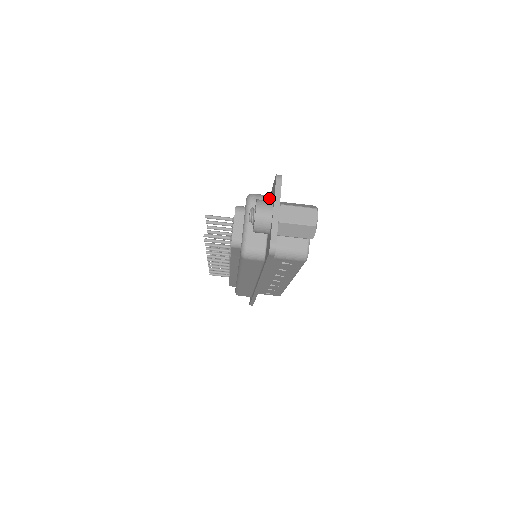
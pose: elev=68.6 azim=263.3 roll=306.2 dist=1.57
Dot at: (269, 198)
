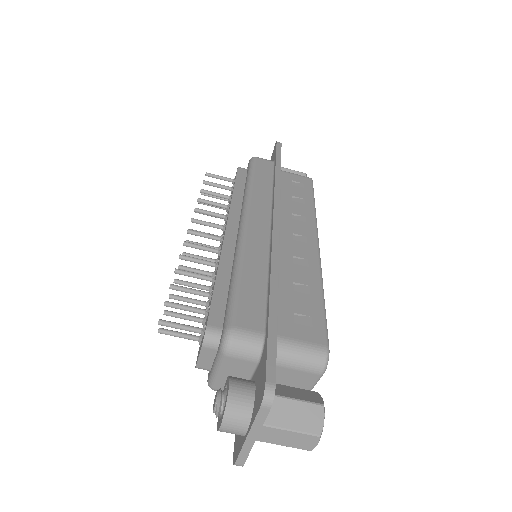
Dot at: (258, 353)
